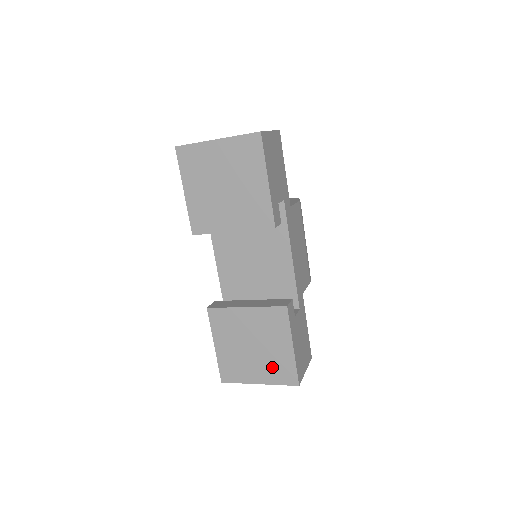
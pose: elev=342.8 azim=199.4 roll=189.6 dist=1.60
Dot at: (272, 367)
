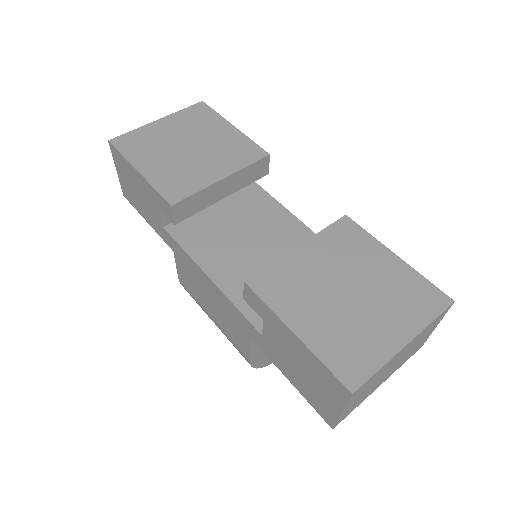
Dot at: (398, 301)
